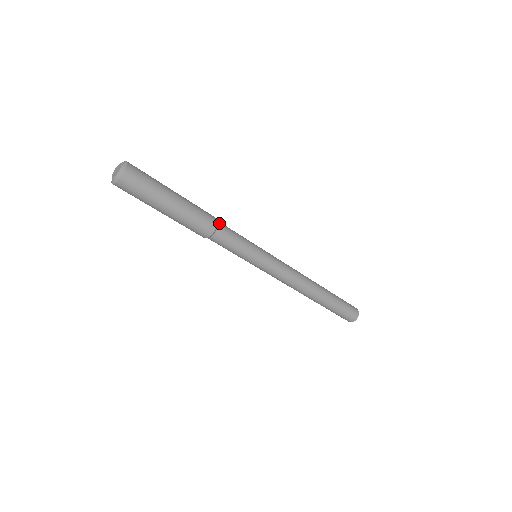
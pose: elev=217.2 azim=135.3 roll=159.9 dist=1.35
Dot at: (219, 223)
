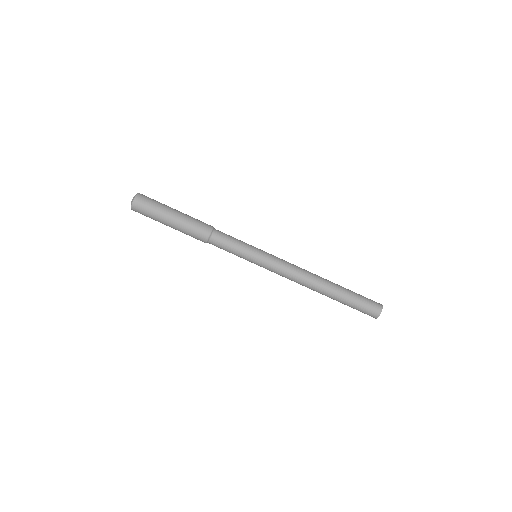
Dot at: occluded
